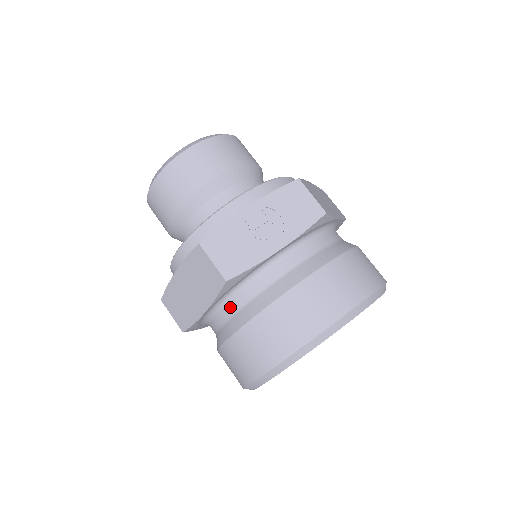
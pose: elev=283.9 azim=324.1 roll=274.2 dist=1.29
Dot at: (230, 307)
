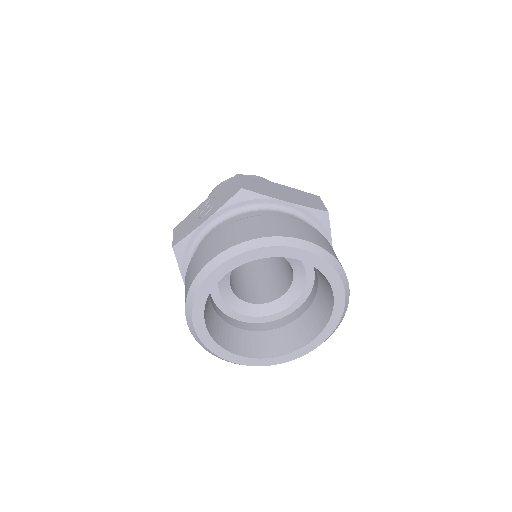
Dot at: occluded
